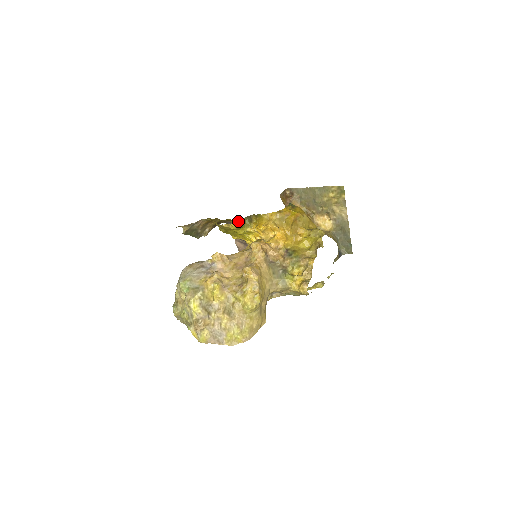
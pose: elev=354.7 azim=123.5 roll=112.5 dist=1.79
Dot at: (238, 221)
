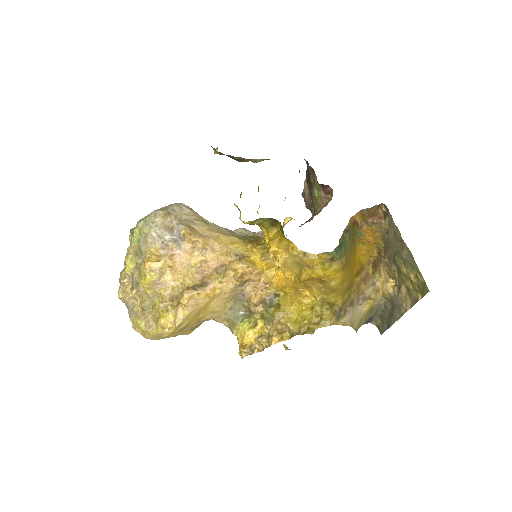
Dot at: occluded
